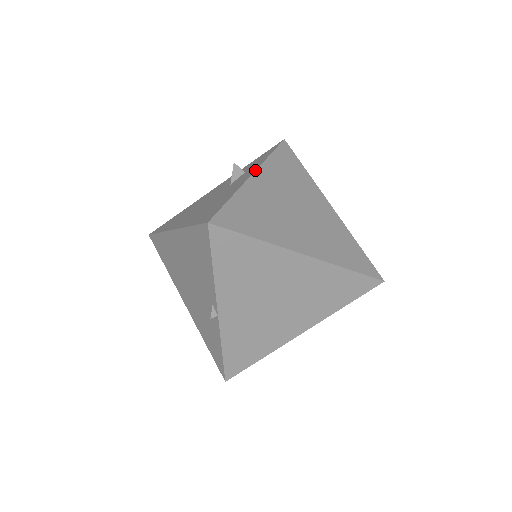
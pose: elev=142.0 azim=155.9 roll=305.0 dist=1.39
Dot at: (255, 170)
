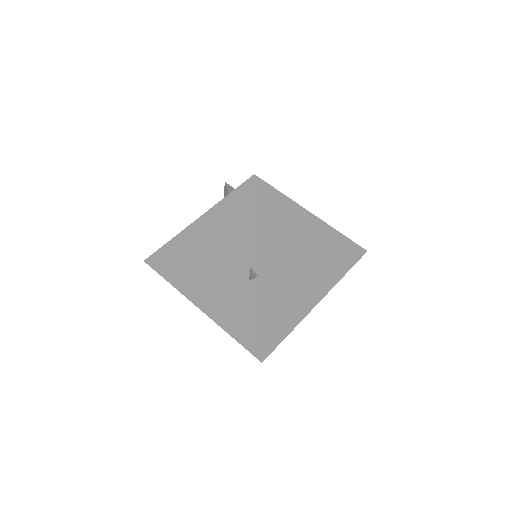
Dot at: occluded
